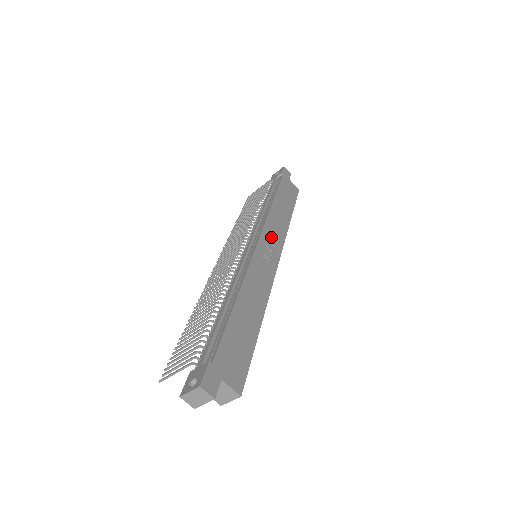
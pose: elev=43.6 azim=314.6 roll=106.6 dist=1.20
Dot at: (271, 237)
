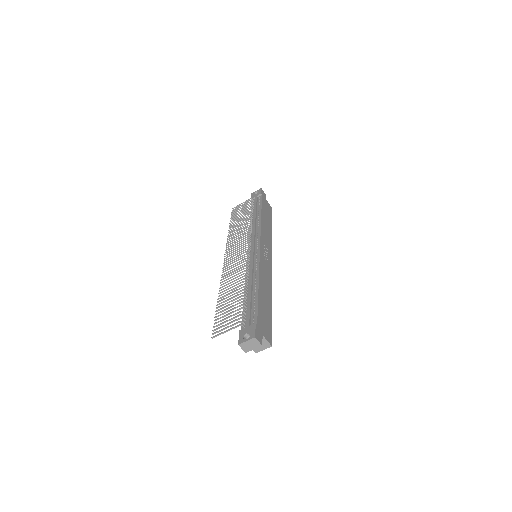
Dot at: (265, 243)
